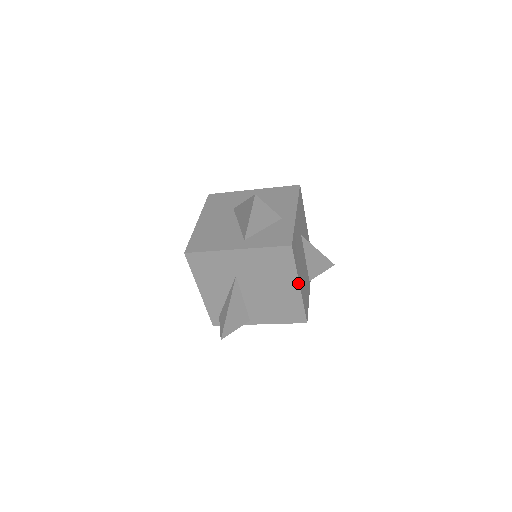
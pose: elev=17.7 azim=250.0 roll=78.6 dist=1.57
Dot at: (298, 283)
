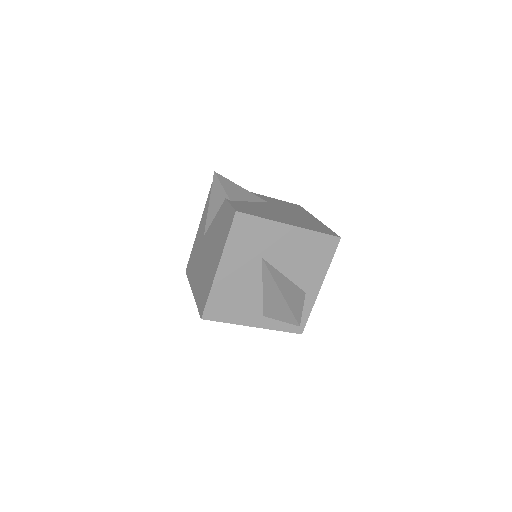
Dot at: occluded
